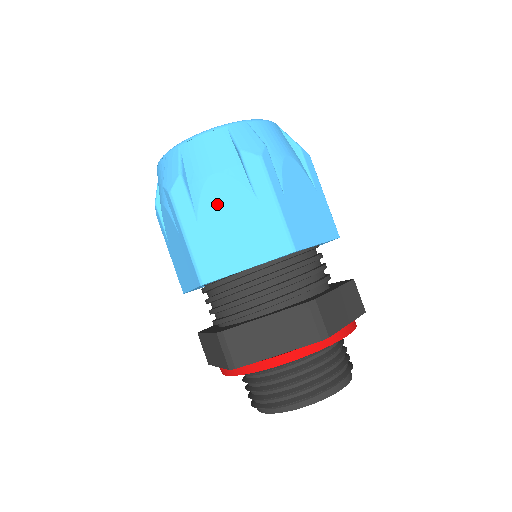
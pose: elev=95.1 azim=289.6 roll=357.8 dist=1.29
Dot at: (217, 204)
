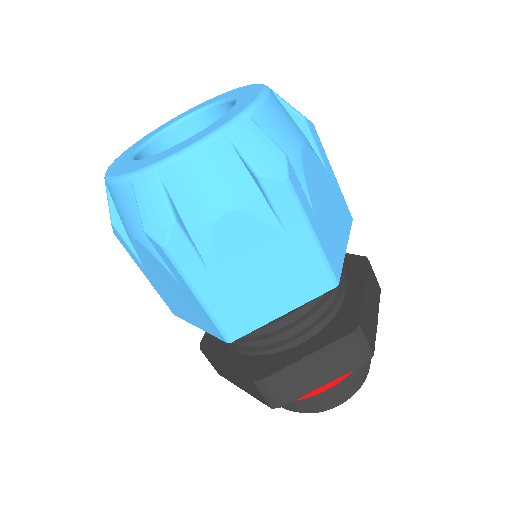
Dot at: (235, 251)
